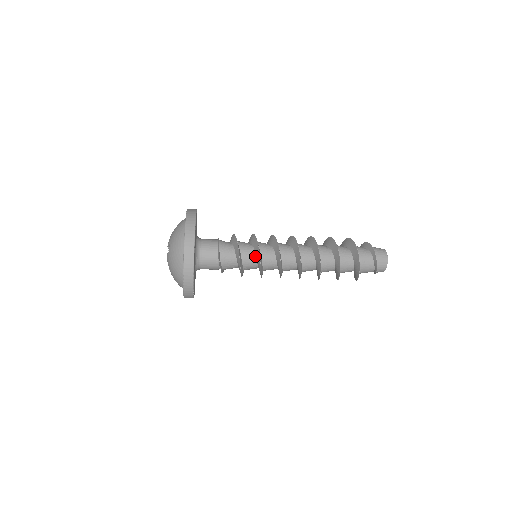
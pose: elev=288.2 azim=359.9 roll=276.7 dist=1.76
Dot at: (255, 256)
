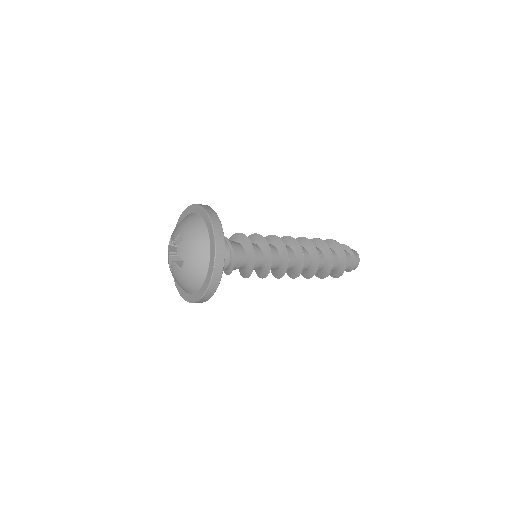
Dot at: (260, 249)
